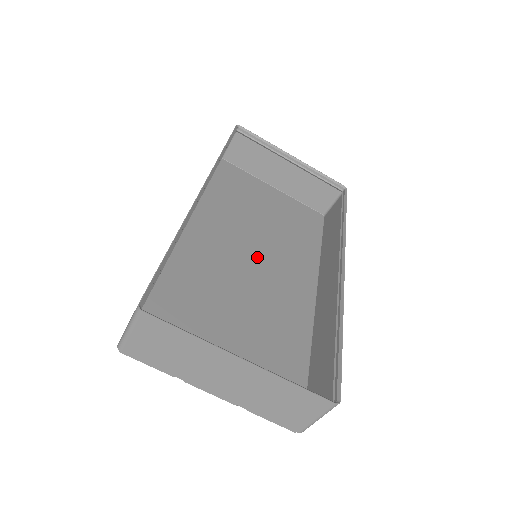
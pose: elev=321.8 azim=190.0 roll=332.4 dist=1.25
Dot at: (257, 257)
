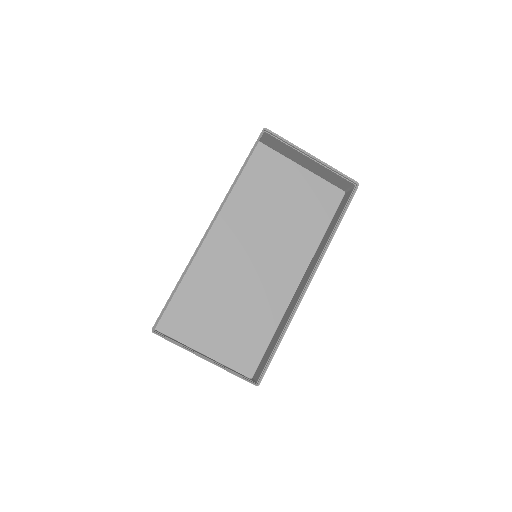
Dot at: (261, 251)
